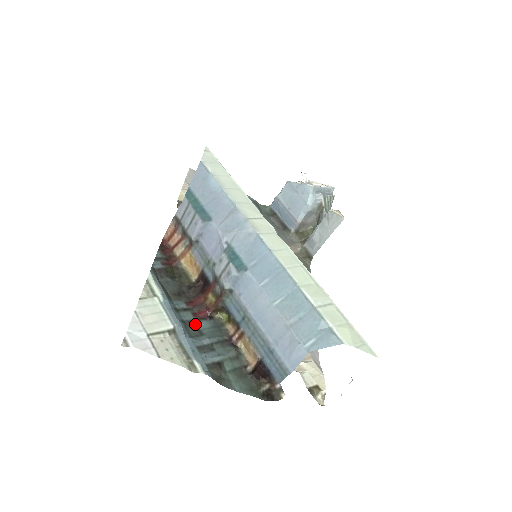
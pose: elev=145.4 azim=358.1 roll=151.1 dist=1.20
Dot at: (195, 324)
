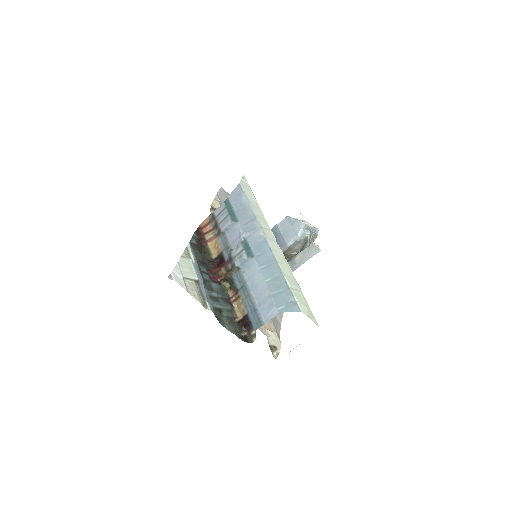
Dot at: (210, 283)
